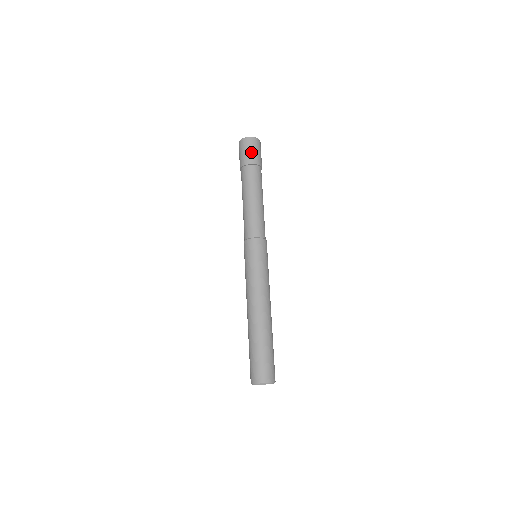
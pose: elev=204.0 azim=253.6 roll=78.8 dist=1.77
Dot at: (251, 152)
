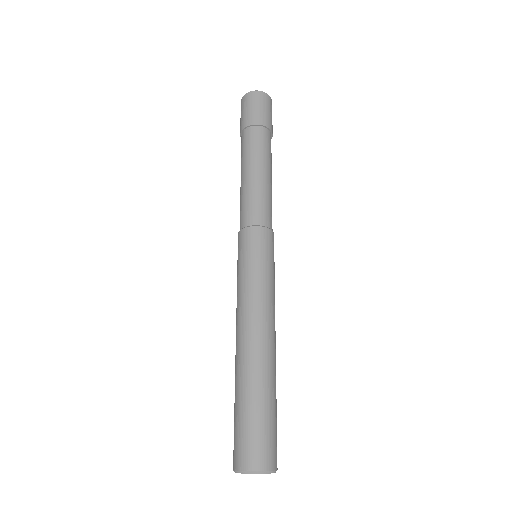
Dot at: (266, 111)
